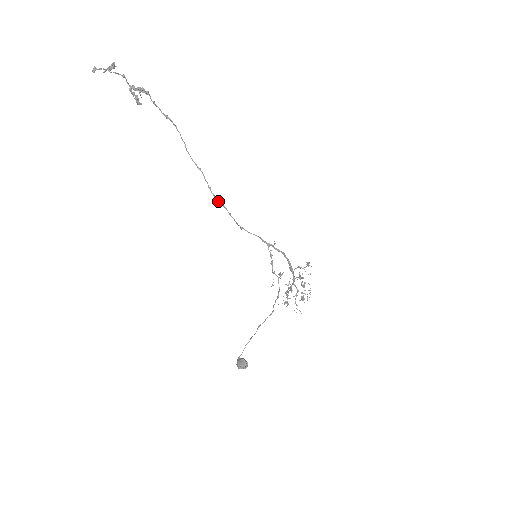
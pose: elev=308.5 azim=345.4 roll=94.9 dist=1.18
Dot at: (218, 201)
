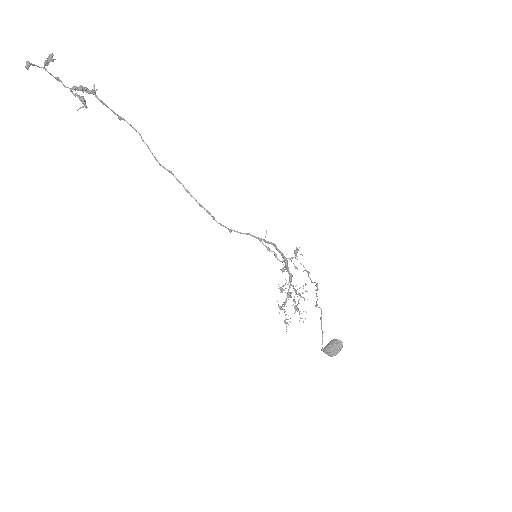
Dot at: (199, 205)
